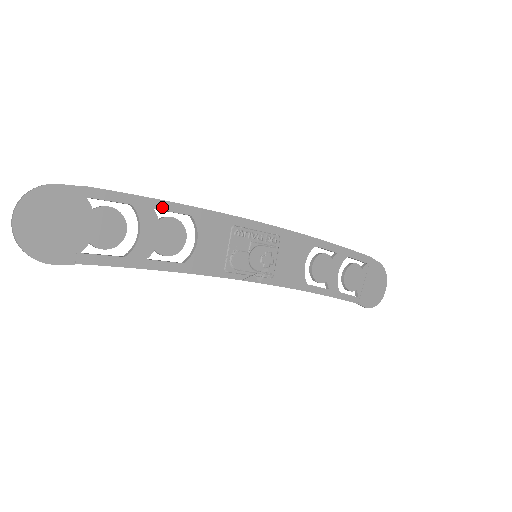
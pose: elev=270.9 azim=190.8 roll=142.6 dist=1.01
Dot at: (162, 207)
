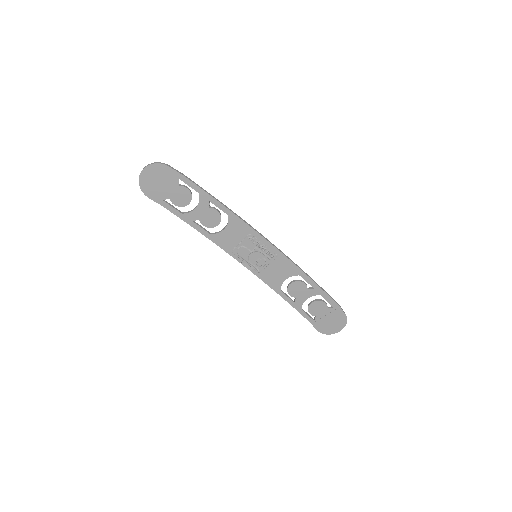
Dot at: (214, 203)
